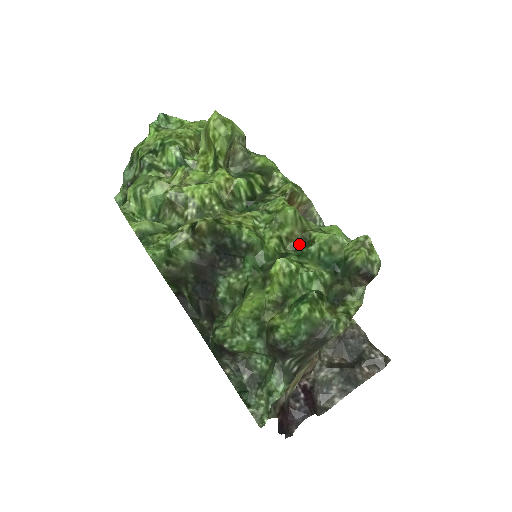
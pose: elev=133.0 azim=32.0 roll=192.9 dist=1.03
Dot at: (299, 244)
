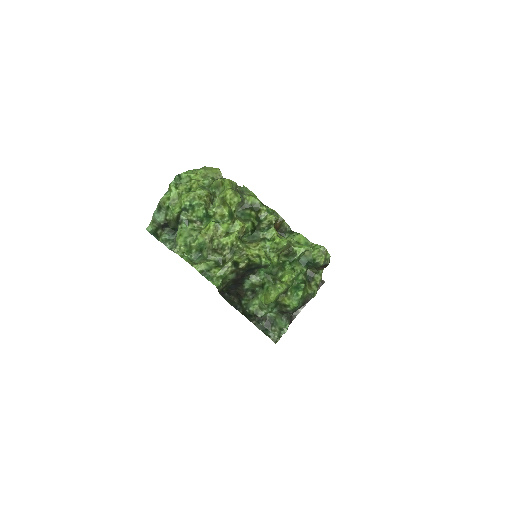
Dot at: (286, 253)
